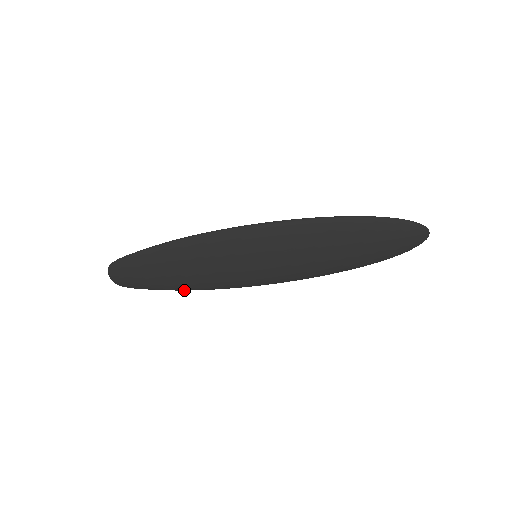
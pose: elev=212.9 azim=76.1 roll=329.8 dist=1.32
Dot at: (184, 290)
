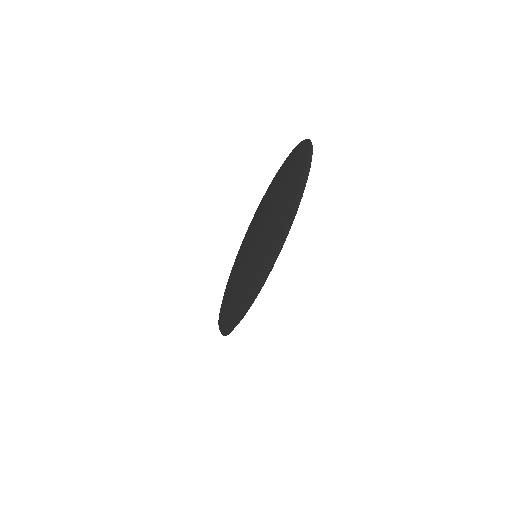
Dot at: (243, 316)
